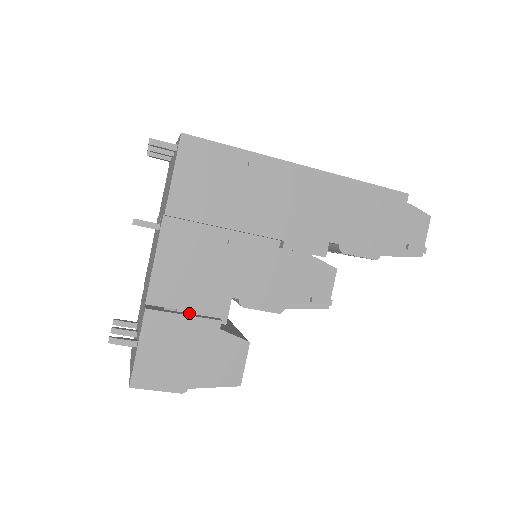
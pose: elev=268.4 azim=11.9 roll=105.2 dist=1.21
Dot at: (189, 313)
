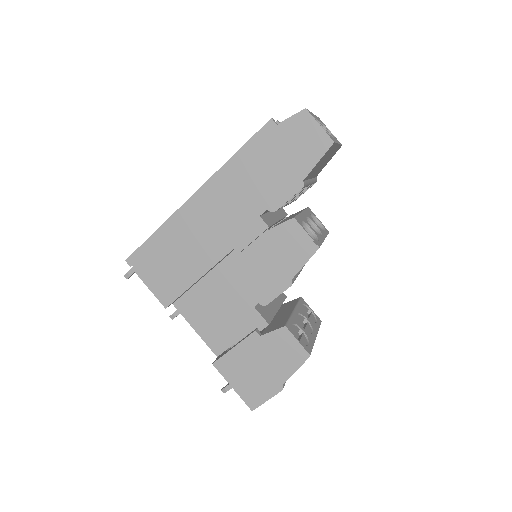
Dot at: occluded
